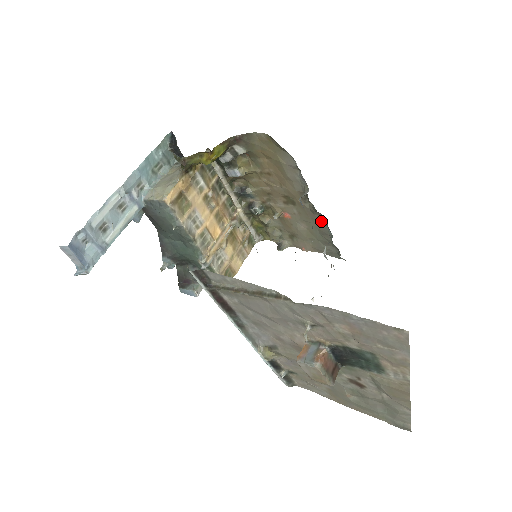
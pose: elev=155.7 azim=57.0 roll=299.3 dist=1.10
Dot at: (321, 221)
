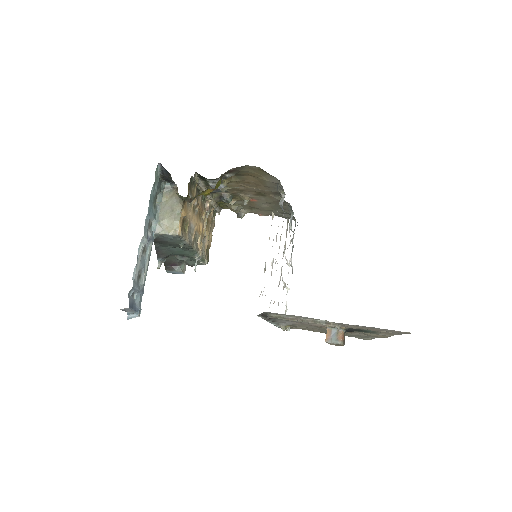
Dot at: (285, 204)
